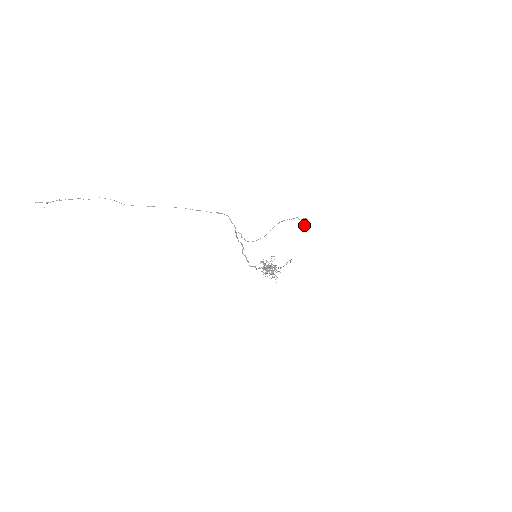
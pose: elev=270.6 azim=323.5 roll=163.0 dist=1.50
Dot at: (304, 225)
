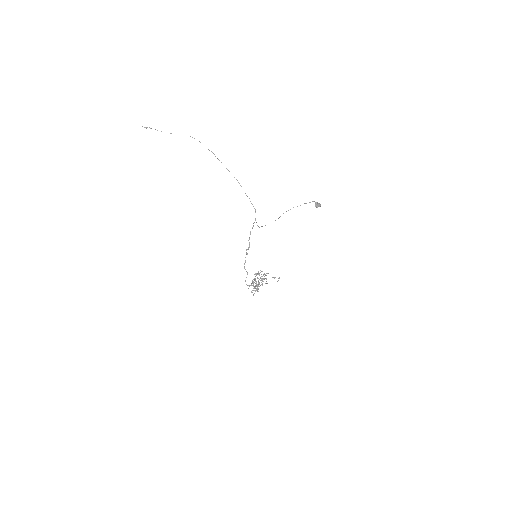
Dot at: (317, 205)
